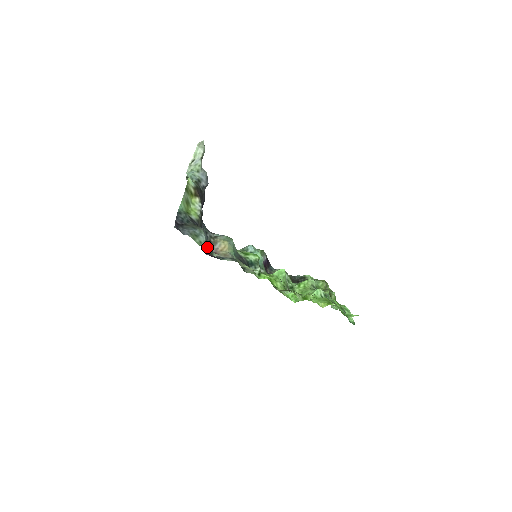
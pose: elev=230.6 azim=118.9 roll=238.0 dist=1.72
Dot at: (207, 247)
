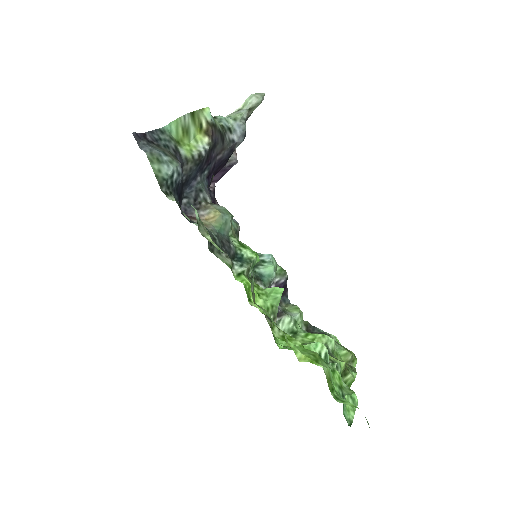
Dot at: (166, 183)
